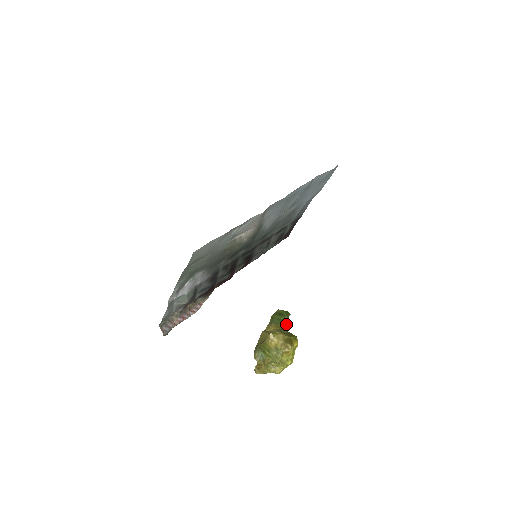
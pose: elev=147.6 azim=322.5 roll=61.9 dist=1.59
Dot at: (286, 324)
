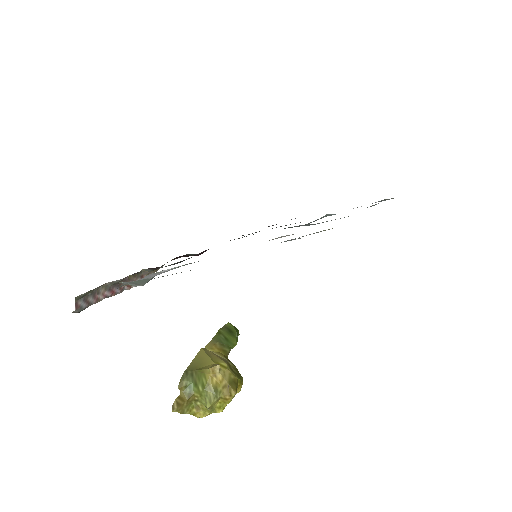
Dot at: (232, 348)
